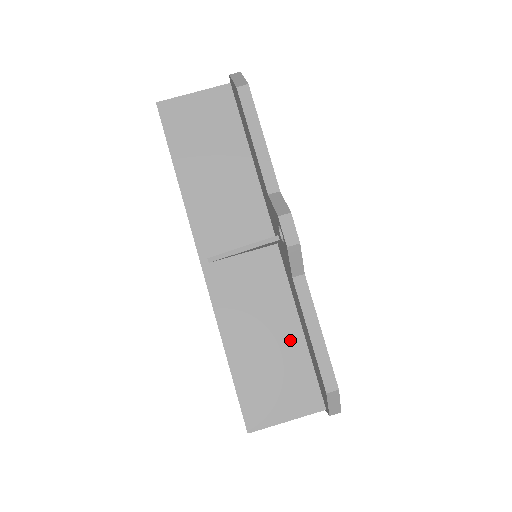
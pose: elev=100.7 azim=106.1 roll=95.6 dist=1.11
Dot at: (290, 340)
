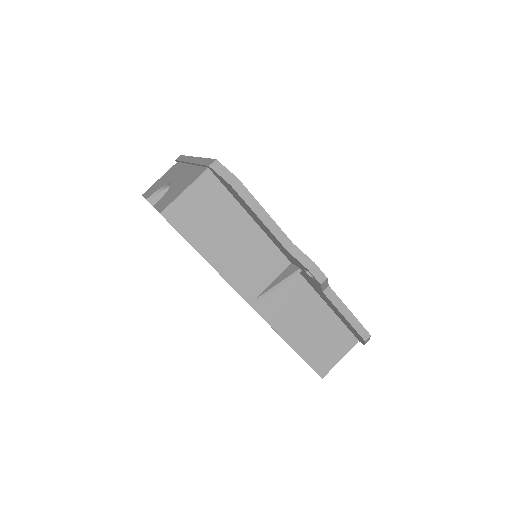
Dot at: (325, 317)
